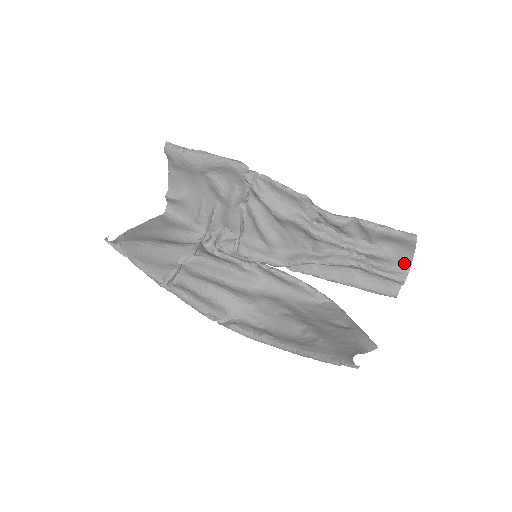
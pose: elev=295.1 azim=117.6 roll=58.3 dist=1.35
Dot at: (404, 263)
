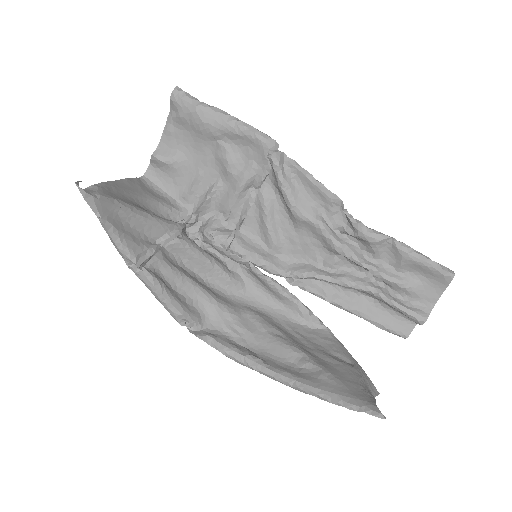
Dot at: (428, 301)
